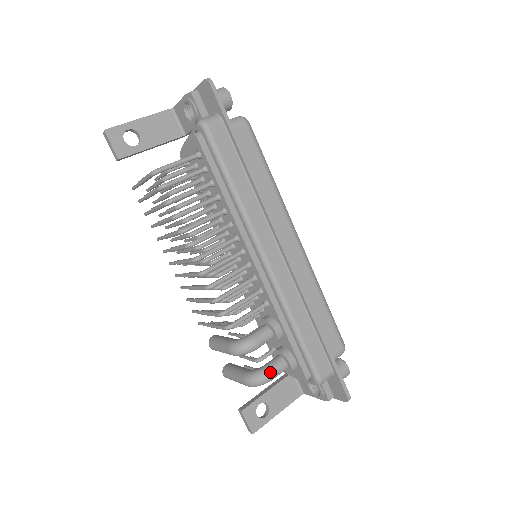
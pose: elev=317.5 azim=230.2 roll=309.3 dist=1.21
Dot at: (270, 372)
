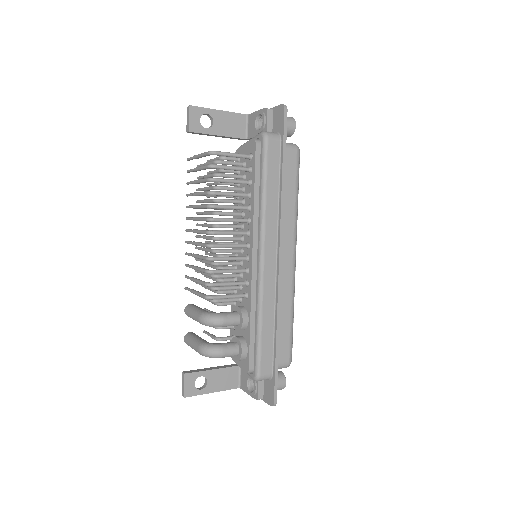
Dot at: (223, 350)
